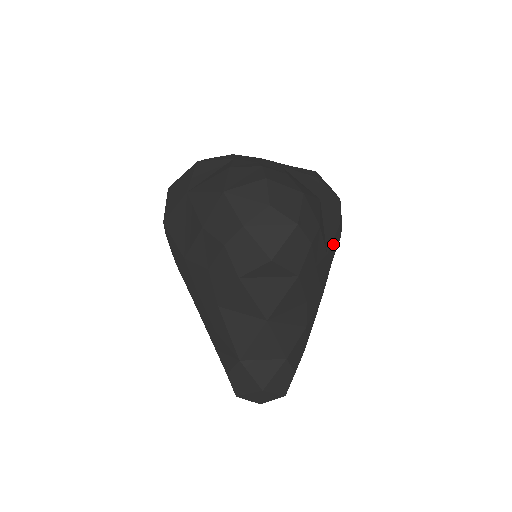
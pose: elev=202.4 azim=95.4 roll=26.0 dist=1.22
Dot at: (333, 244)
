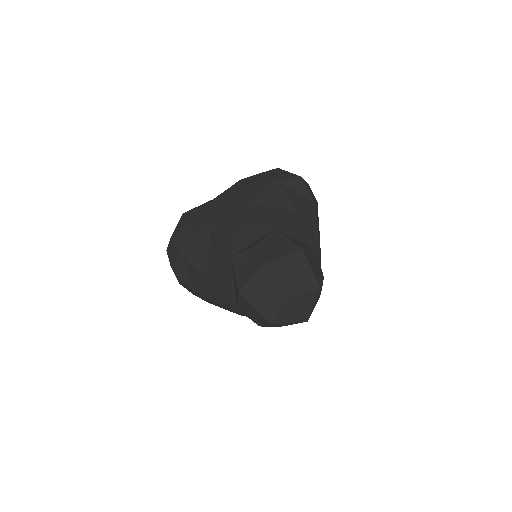
Dot at: occluded
